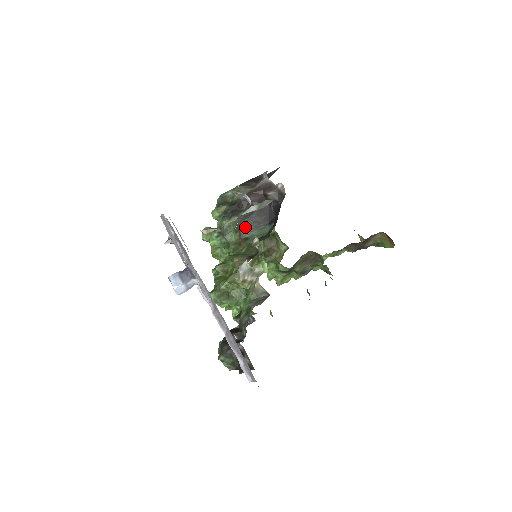
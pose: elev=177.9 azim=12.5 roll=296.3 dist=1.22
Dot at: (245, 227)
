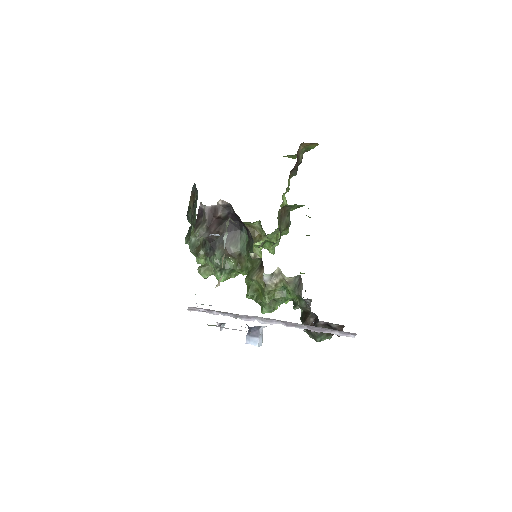
Dot at: (230, 249)
